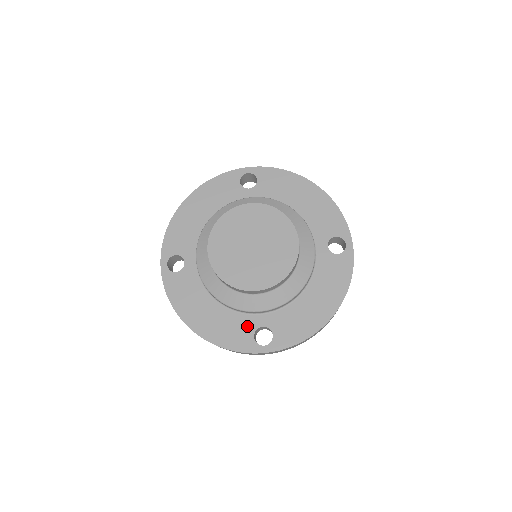
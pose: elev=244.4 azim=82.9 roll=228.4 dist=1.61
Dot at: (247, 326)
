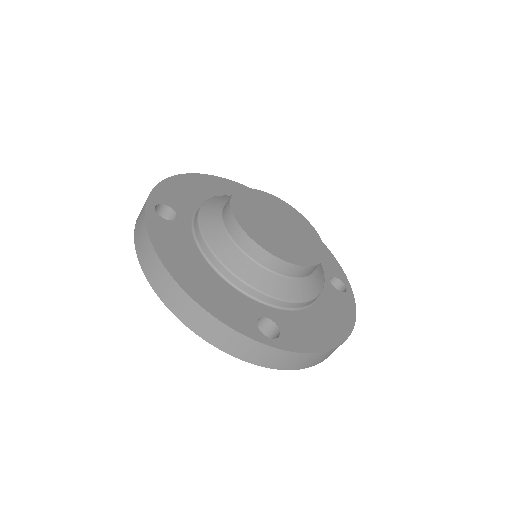
Dot at: (249, 309)
